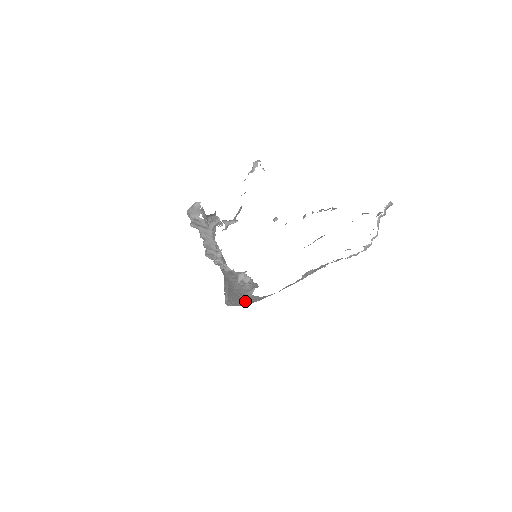
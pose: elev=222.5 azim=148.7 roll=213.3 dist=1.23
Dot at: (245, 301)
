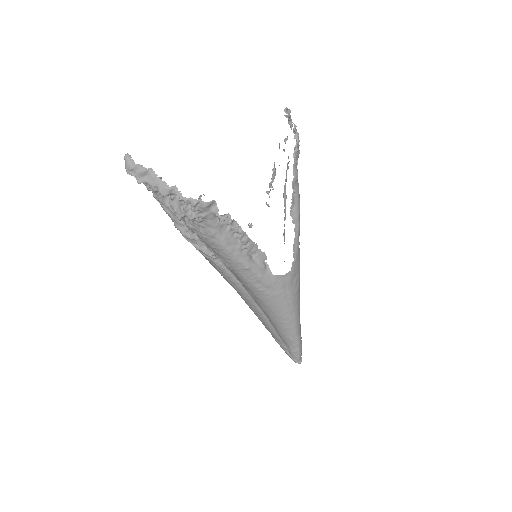
Dot at: (282, 302)
